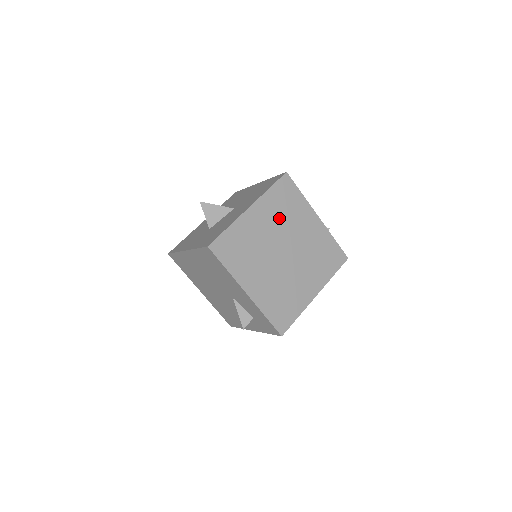
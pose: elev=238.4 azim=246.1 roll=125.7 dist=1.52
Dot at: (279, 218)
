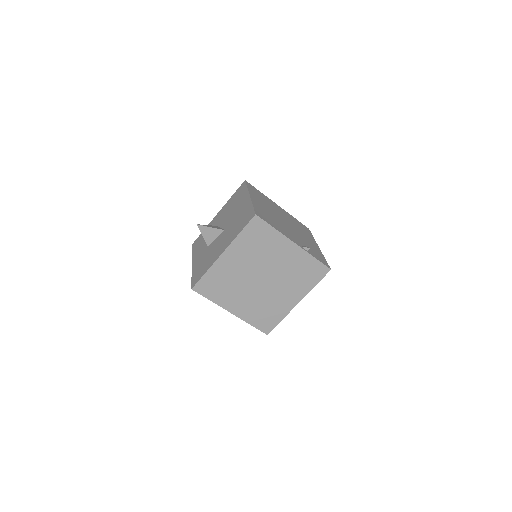
Dot at: (253, 254)
